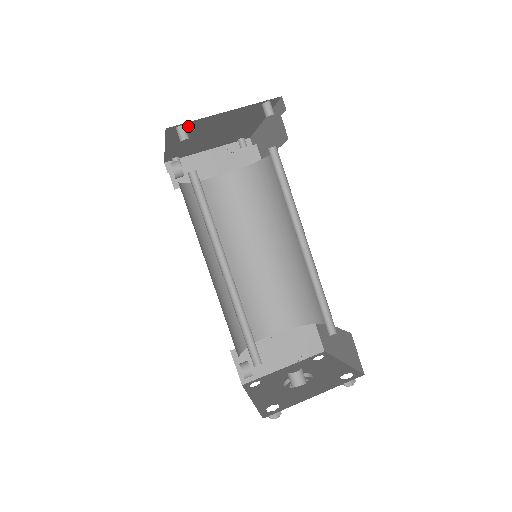
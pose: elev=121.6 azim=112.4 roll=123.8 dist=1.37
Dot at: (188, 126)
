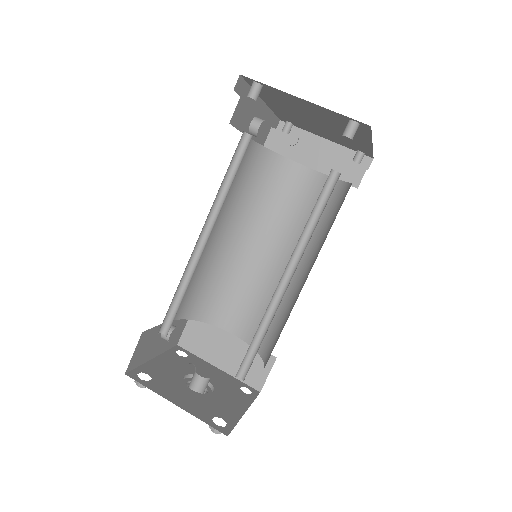
Dot at: (269, 89)
